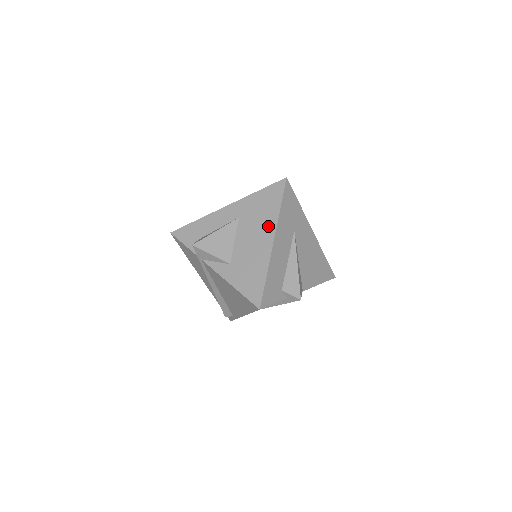
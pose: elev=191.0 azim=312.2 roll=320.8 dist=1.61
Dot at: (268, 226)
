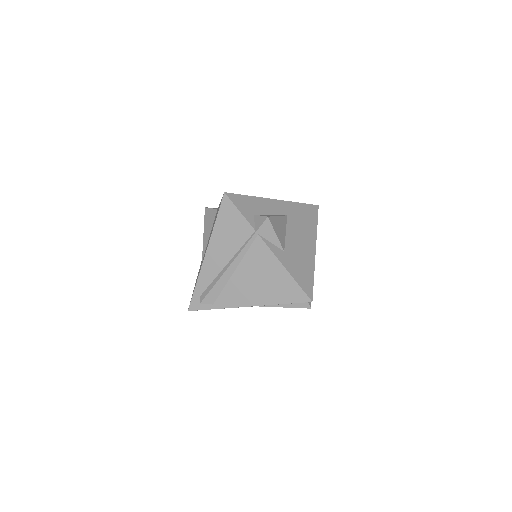
Dot at: (311, 235)
